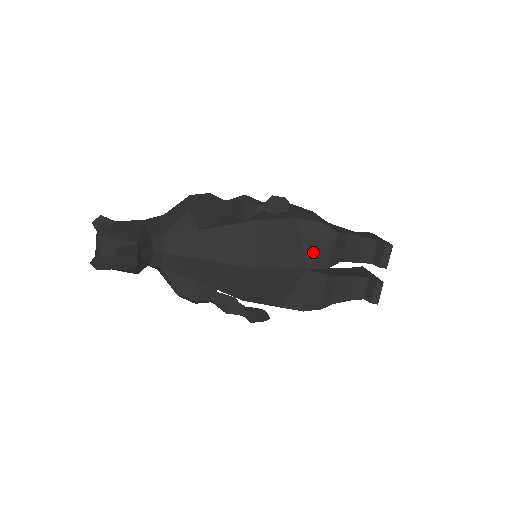
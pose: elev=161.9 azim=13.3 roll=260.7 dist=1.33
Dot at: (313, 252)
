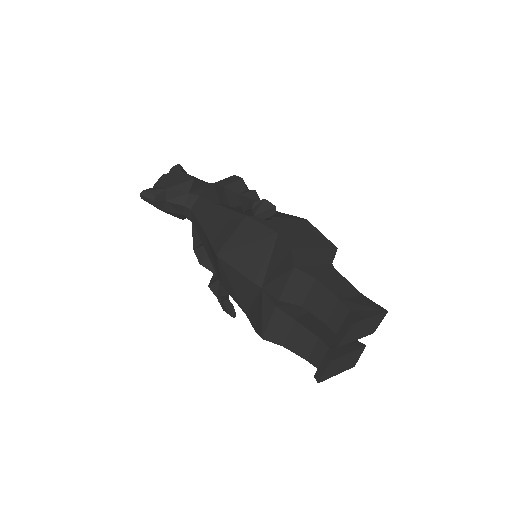
Dot at: (272, 274)
